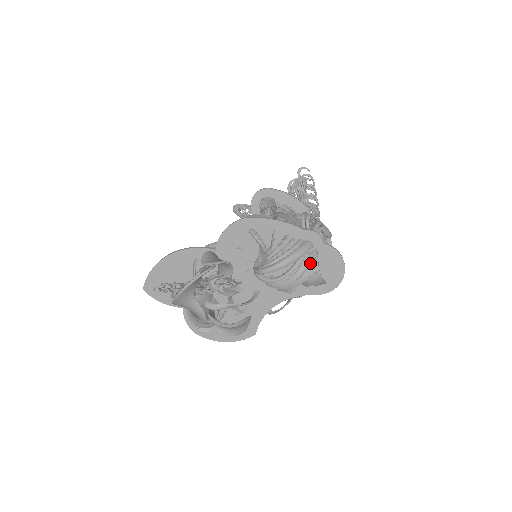
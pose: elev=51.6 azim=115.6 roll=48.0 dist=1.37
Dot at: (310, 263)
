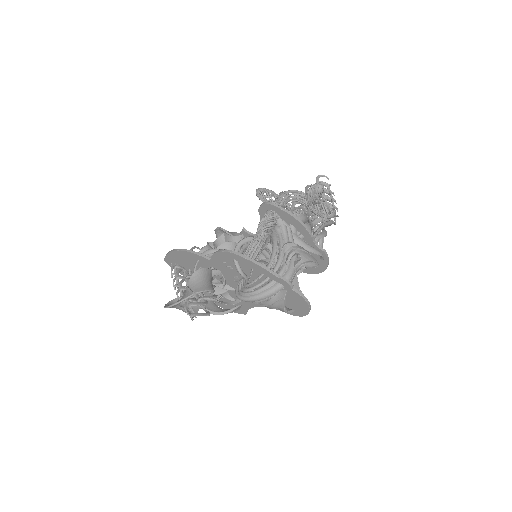
Dot at: (279, 300)
